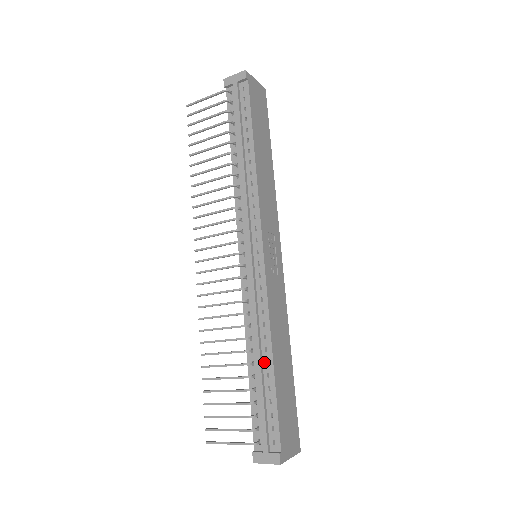
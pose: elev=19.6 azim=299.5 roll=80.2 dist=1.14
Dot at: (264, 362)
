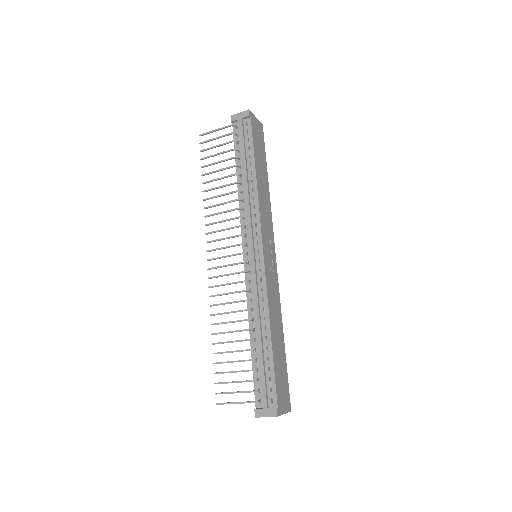
Dot at: (264, 338)
